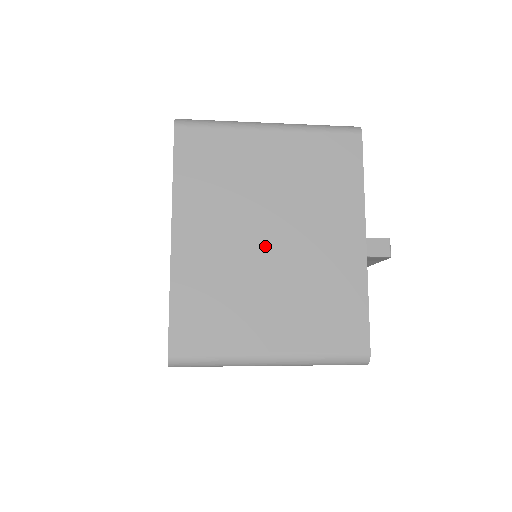
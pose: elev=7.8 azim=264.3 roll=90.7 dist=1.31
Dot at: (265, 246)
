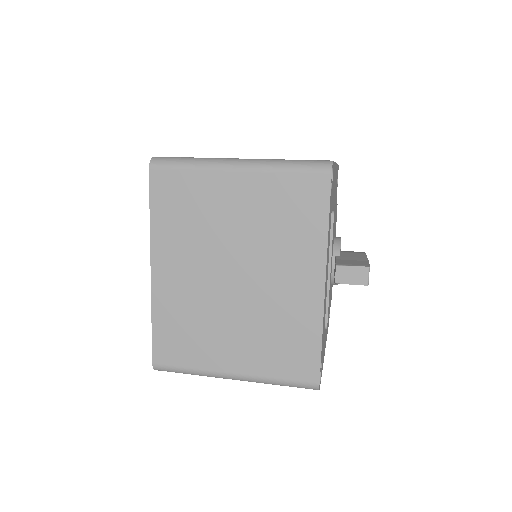
Dot at: (229, 284)
